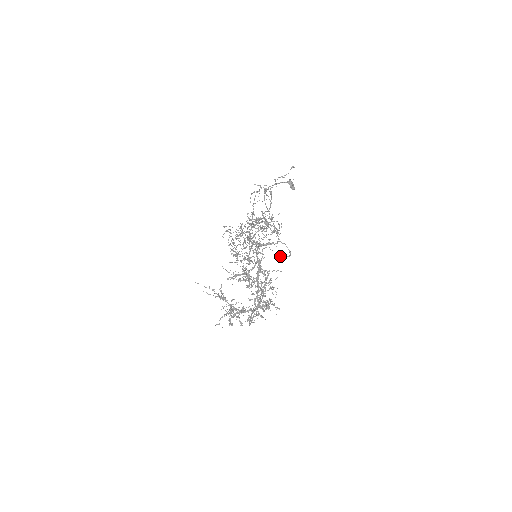
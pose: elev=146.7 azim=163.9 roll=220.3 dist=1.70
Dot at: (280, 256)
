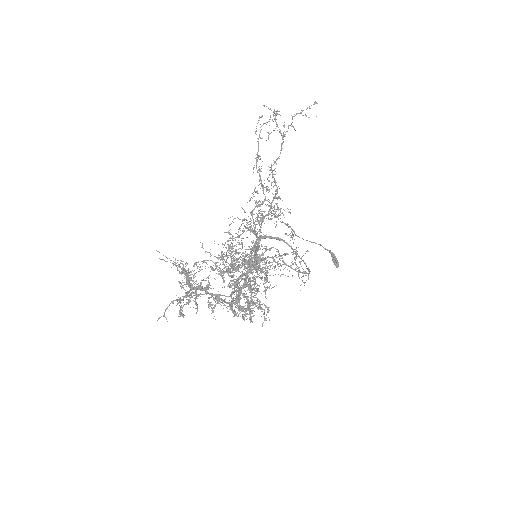
Dot at: occluded
